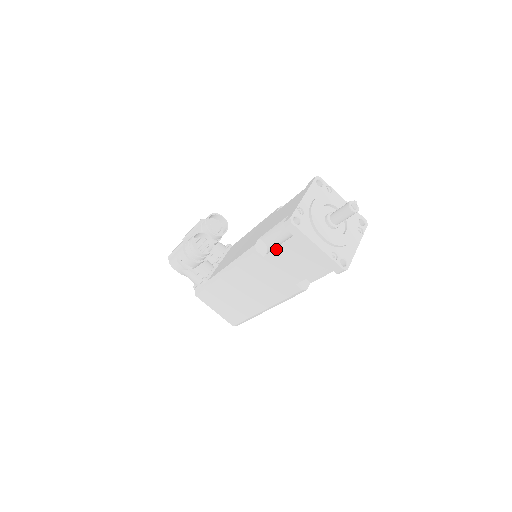
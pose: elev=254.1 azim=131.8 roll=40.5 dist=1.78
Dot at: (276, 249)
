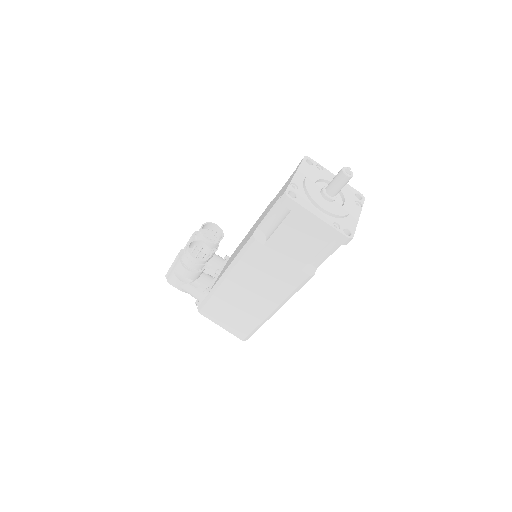
Dot at: (275, 232)
